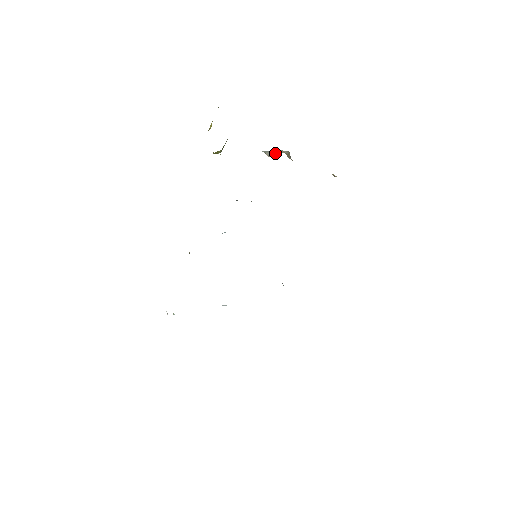
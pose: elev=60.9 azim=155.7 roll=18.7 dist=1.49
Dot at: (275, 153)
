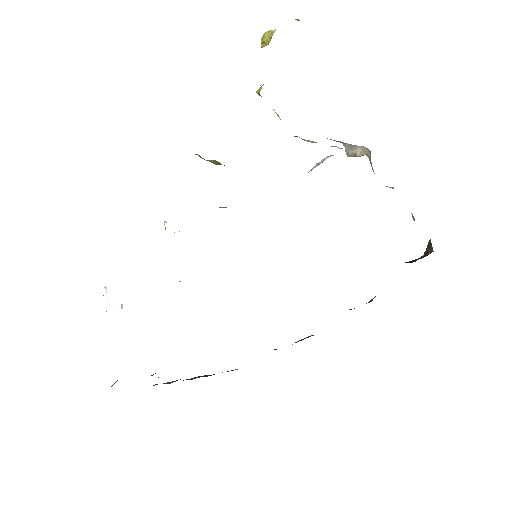
Dot at: (355, 150)
